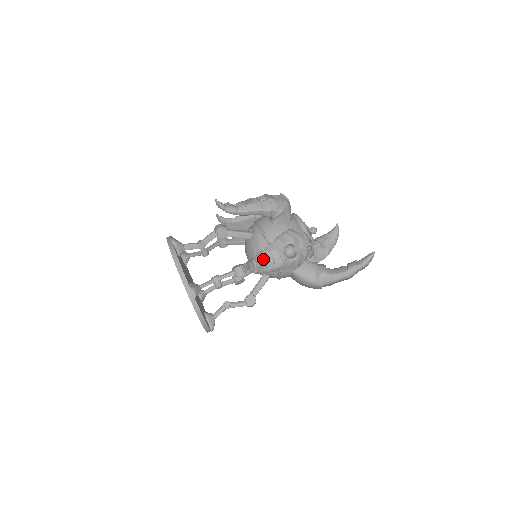
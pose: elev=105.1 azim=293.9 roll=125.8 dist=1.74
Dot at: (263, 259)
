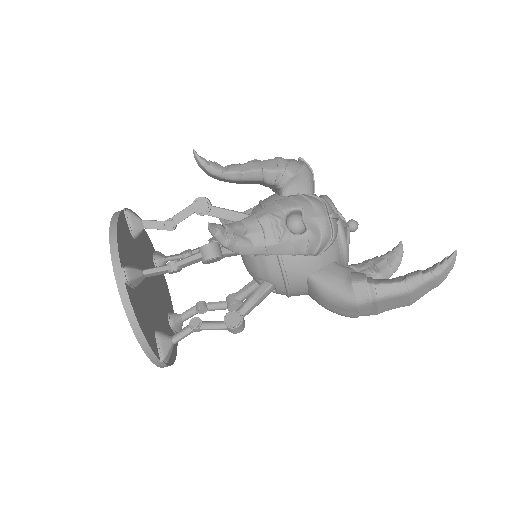
Dot at: (245, 227)
